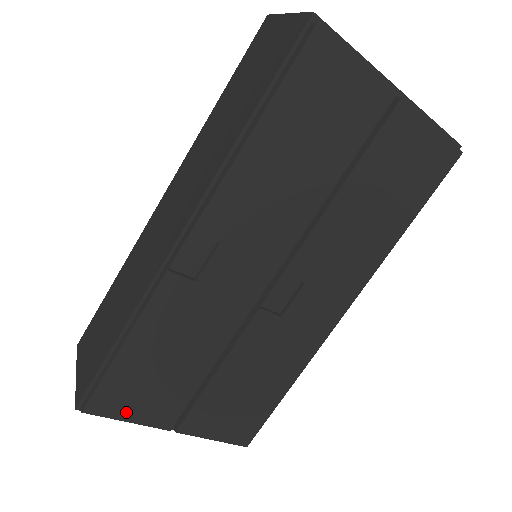
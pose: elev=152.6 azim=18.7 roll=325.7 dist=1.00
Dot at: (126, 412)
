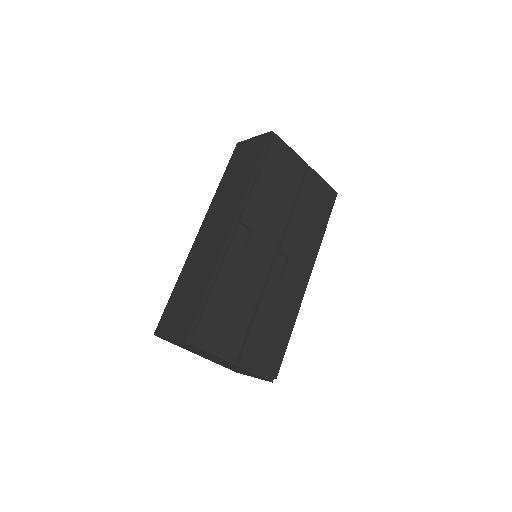
Dot at: (214, 342)
